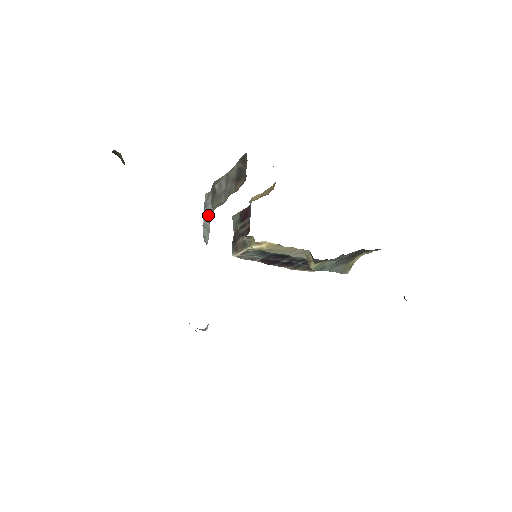
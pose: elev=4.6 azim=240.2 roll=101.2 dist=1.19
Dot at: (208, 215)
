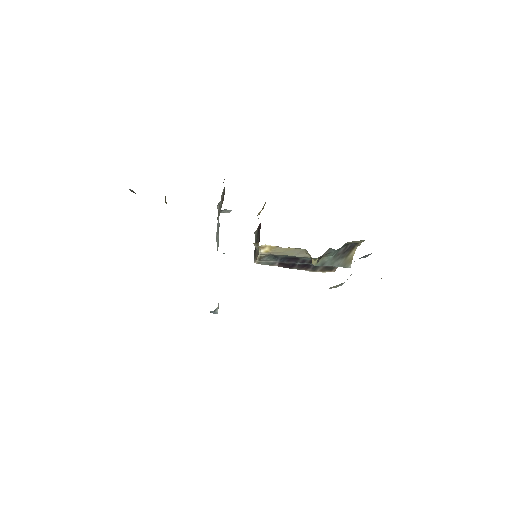
Dot at: (218, 230)
